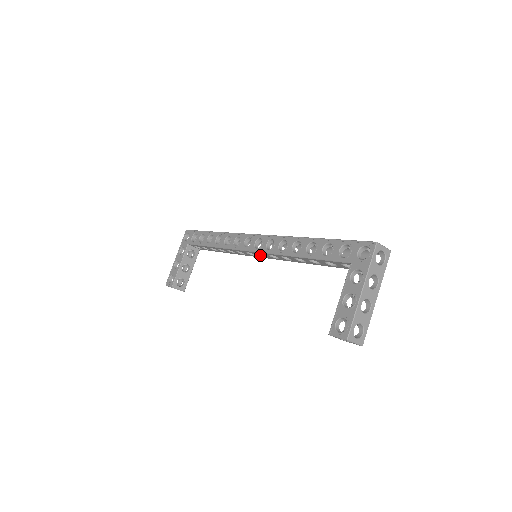
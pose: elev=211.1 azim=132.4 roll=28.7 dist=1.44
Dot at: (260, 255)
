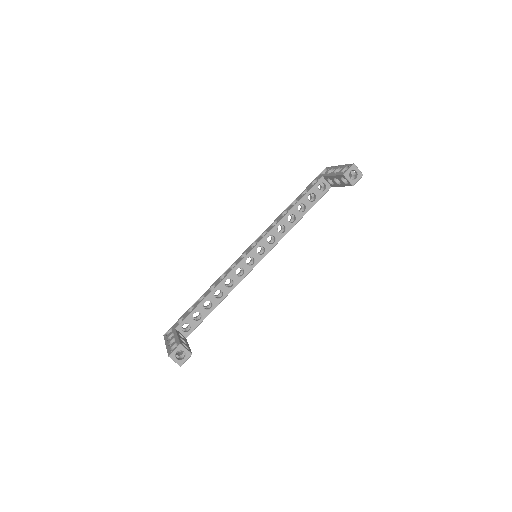
Dot at: (259, 254)
